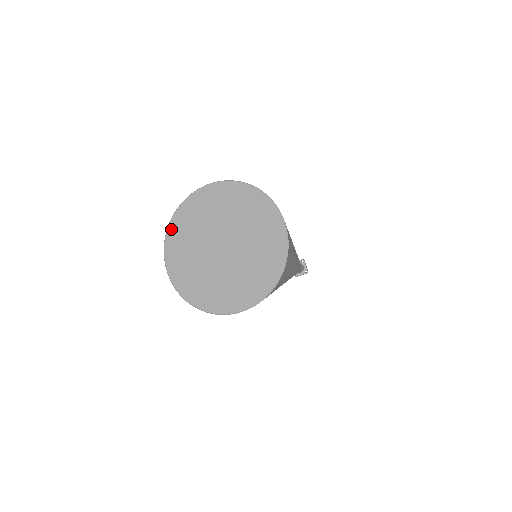
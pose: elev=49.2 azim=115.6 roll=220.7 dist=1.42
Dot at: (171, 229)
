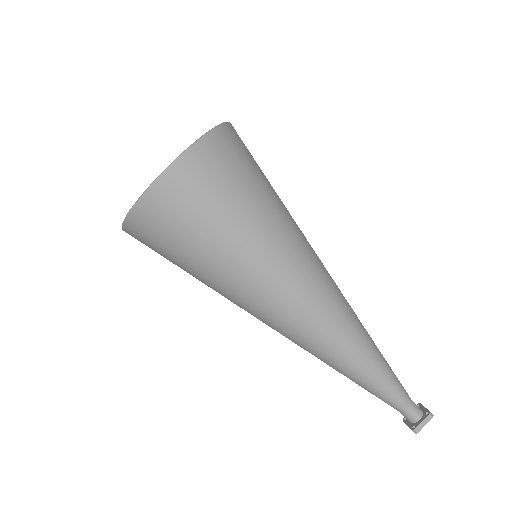
Dot at: occluded
